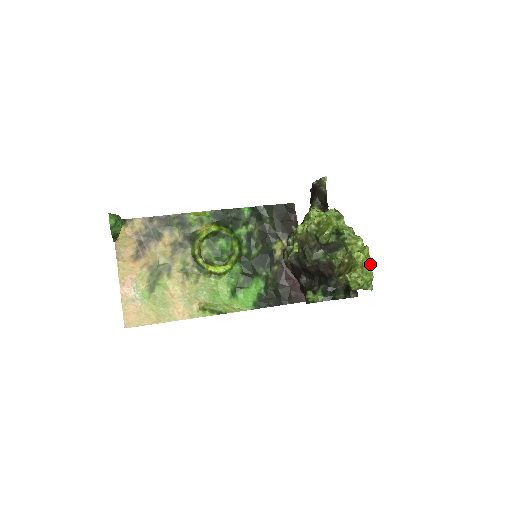
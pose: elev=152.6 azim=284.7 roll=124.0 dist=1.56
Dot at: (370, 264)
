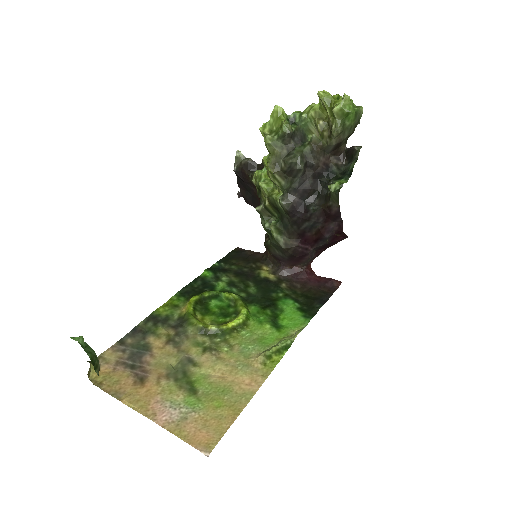
Dot at: (337, 96)
